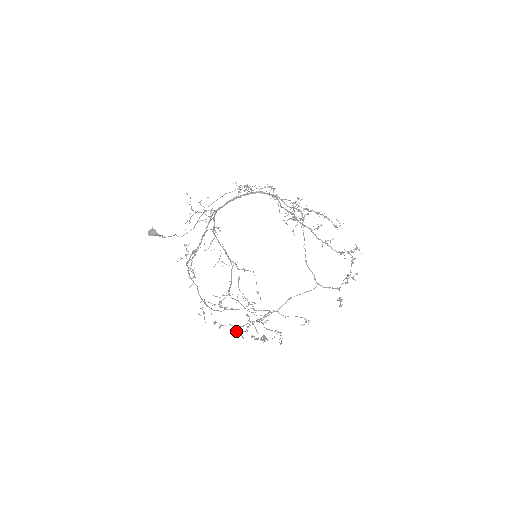
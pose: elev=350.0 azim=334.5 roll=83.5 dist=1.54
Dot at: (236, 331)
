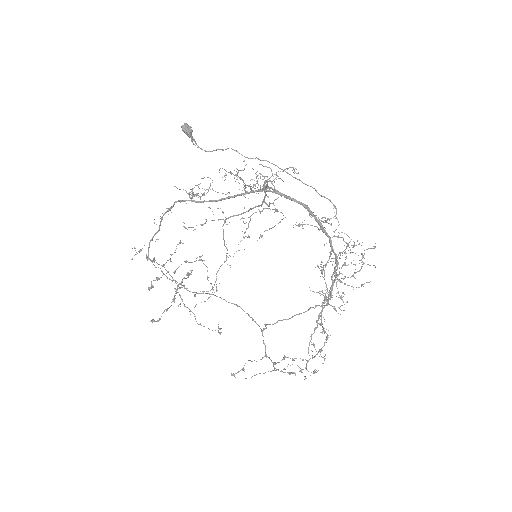
Dot at: (150, 287)
